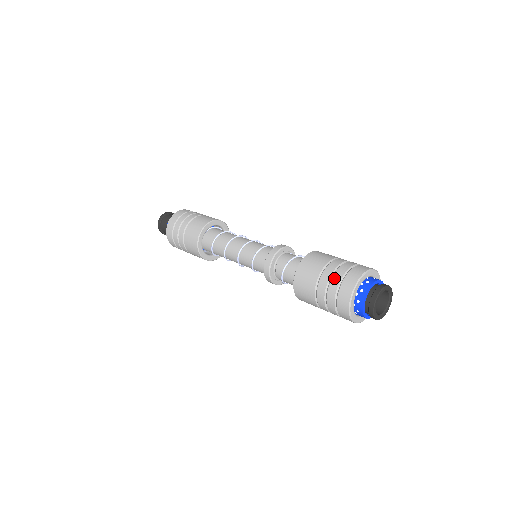
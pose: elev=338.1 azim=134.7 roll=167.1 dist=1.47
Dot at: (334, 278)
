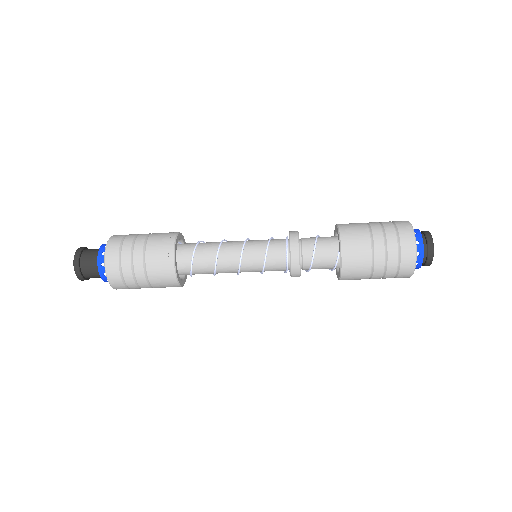
Dot at: (387, 227)
